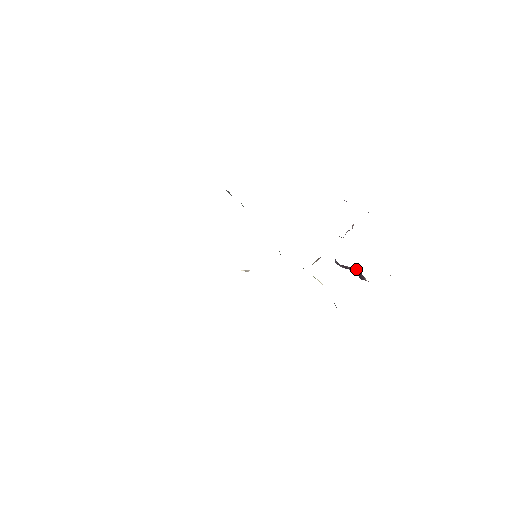
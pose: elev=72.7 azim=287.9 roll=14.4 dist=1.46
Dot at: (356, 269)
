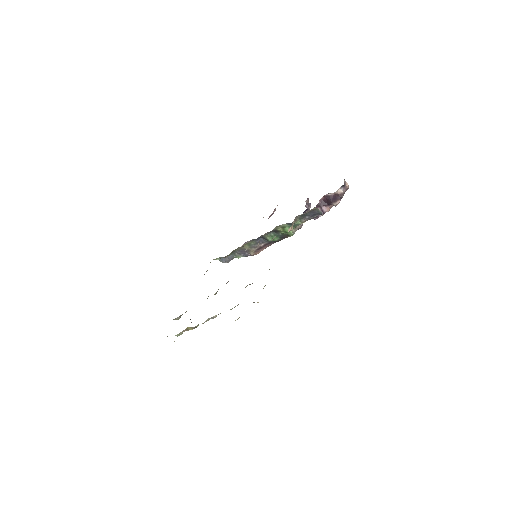
Dot at: (323, 202)
